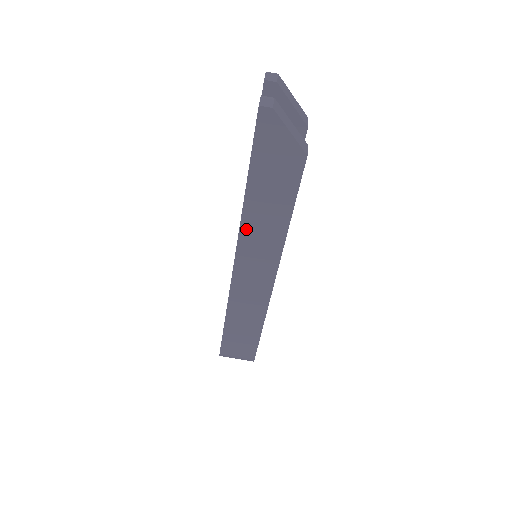
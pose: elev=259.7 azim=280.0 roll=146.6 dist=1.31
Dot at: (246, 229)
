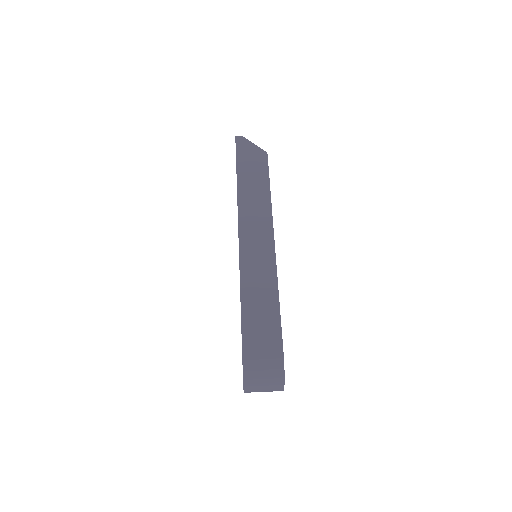
Dot at: (242, 202)
